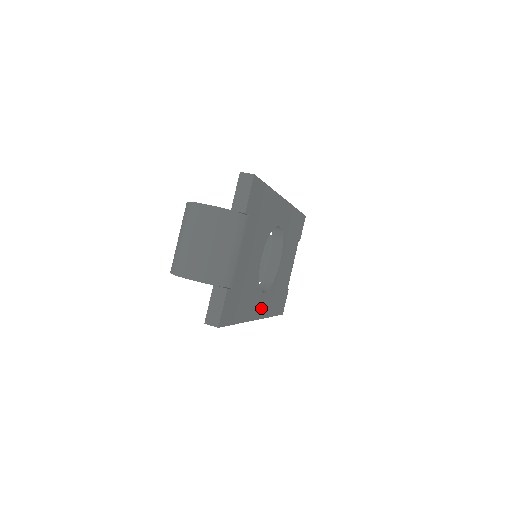
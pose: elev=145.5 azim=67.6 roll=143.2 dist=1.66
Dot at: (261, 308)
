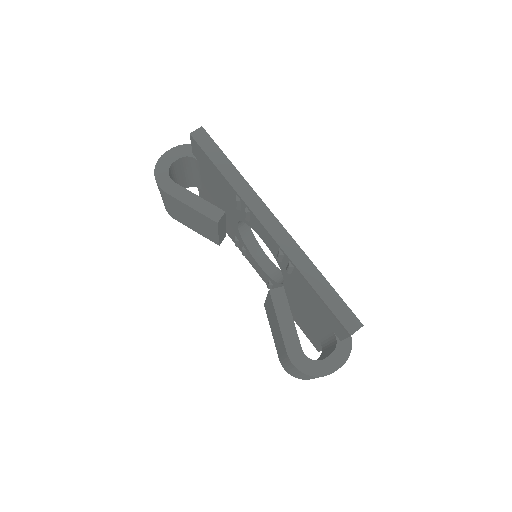
Dot at: occluded
